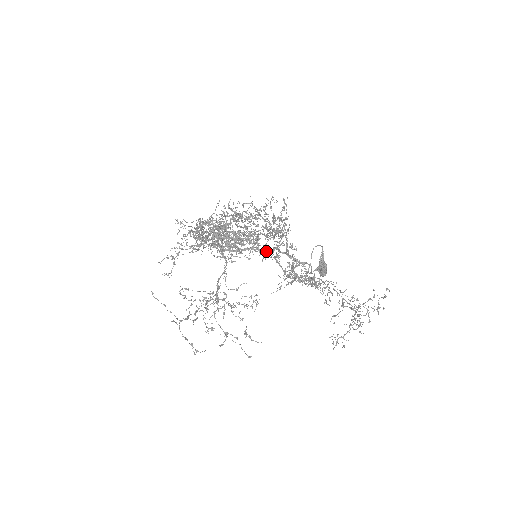
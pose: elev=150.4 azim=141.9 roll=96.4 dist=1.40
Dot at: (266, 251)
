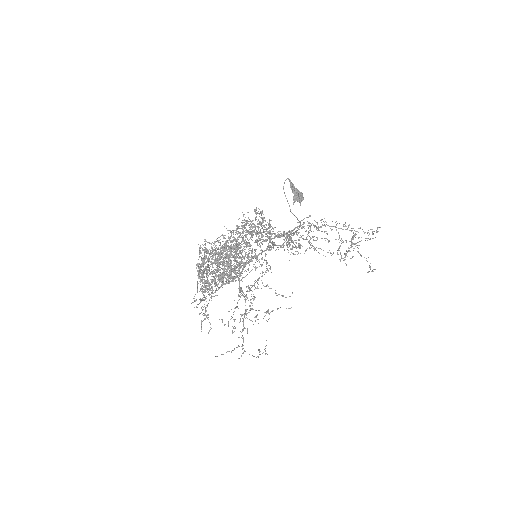
Dot at: occluded
